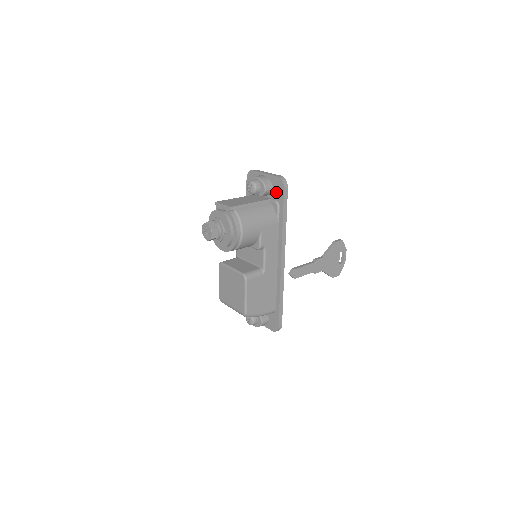
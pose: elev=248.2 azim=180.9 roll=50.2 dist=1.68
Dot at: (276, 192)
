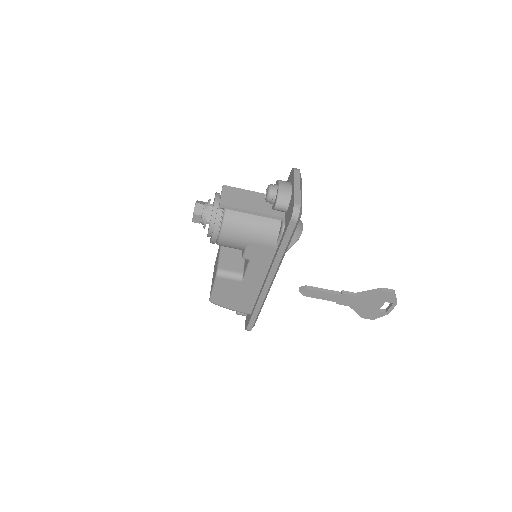
Dot at: (288, 216)
